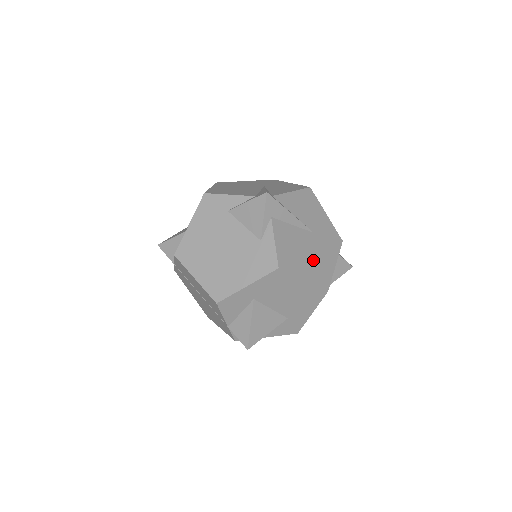
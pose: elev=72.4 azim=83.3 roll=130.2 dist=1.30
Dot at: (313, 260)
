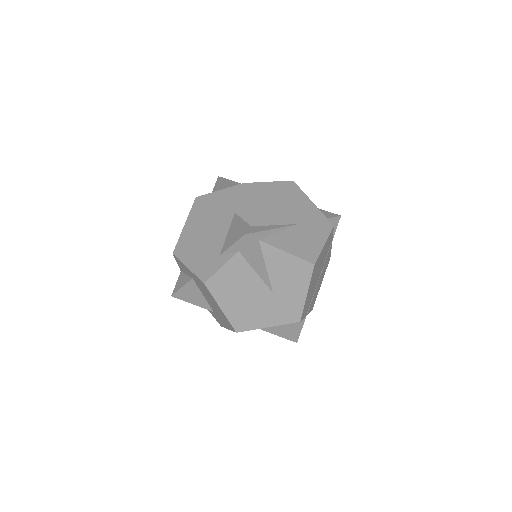
Dot at: (247, 306)
